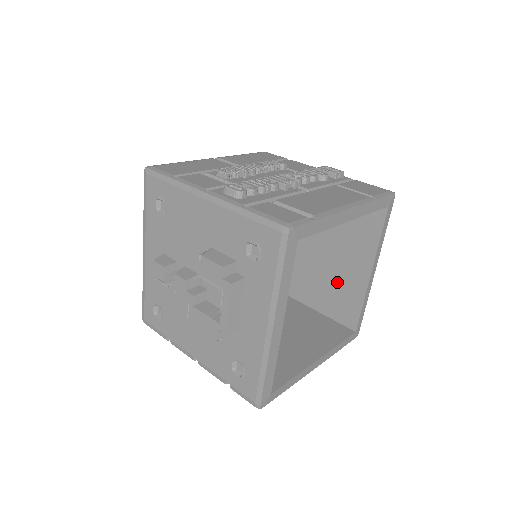
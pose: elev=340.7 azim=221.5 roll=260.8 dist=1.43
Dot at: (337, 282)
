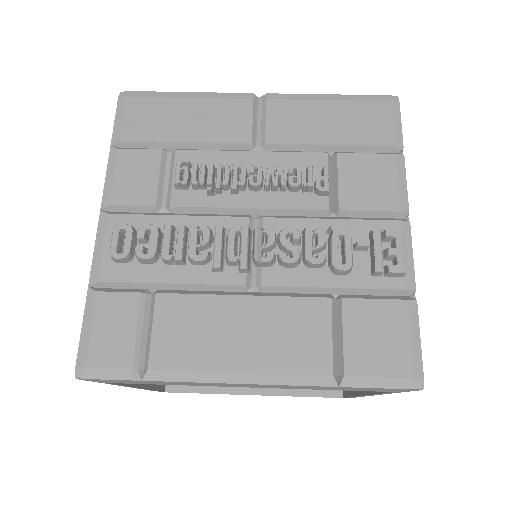
Dot at: occluded
